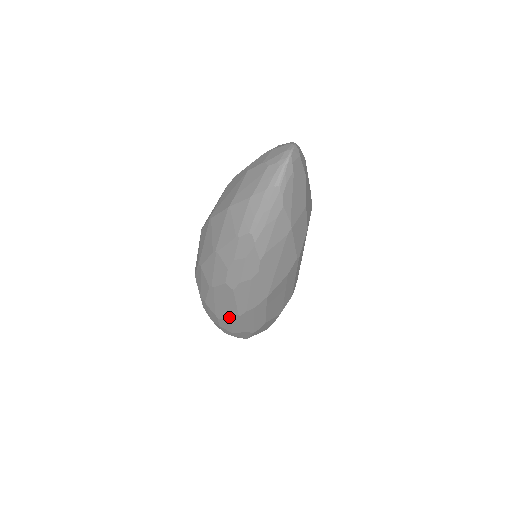
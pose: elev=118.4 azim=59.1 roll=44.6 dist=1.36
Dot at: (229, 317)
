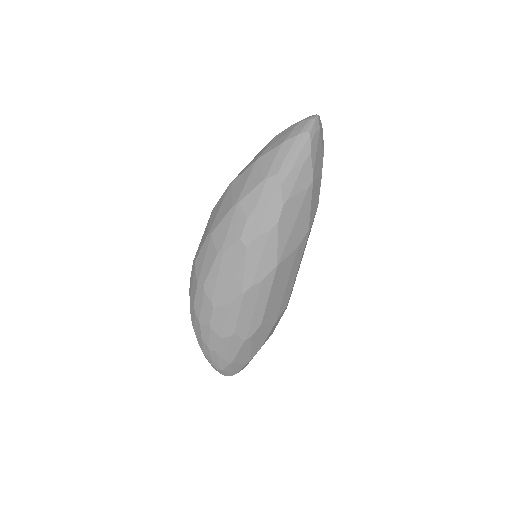
Dot at: (229, 300)
